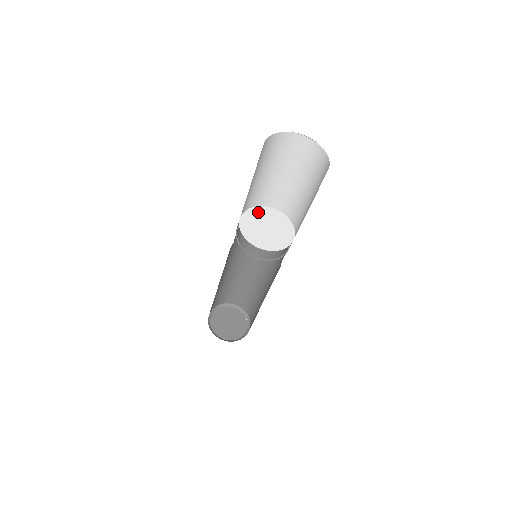
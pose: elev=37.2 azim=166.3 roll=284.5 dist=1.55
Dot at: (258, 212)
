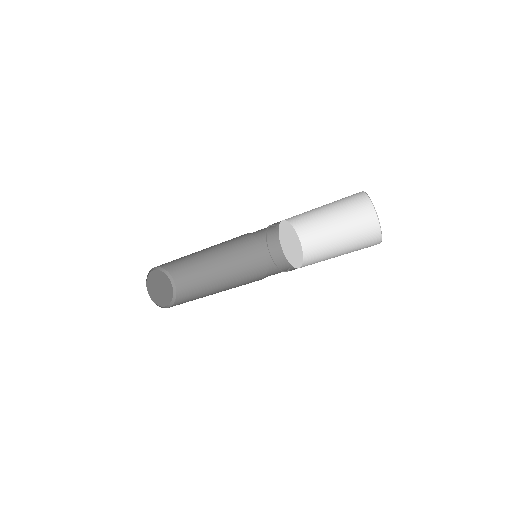
Dot at: (287, 226)
